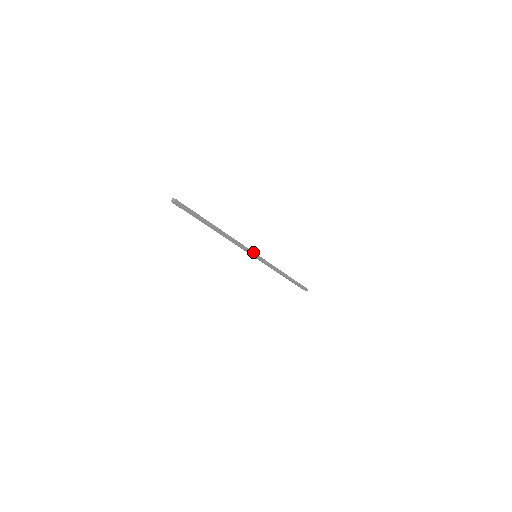
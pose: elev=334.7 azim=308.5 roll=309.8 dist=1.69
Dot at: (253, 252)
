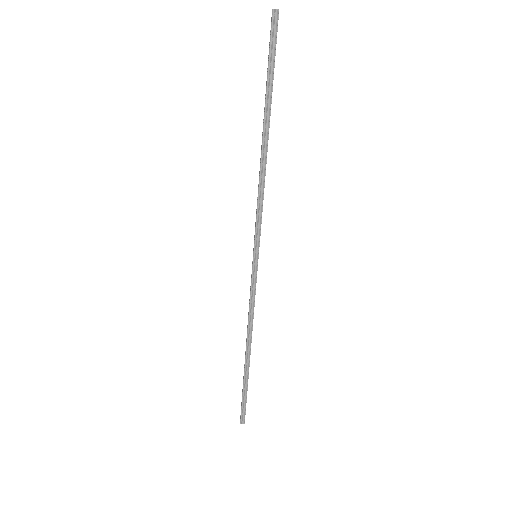
Dot at: (259, 241)
